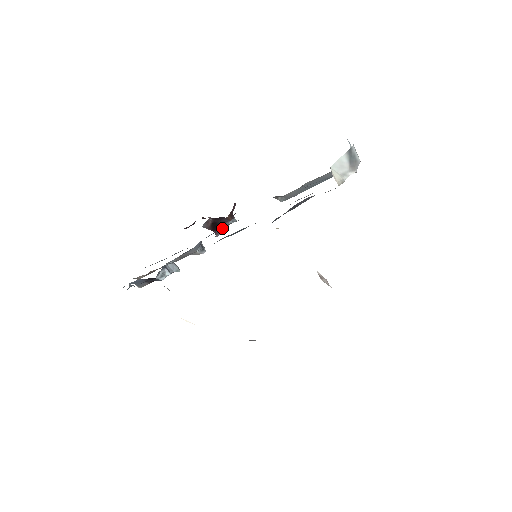
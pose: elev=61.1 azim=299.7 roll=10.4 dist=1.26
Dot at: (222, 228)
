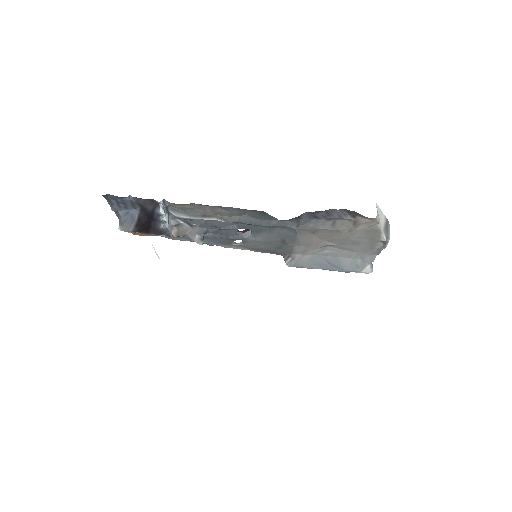
Dot at: occluded
